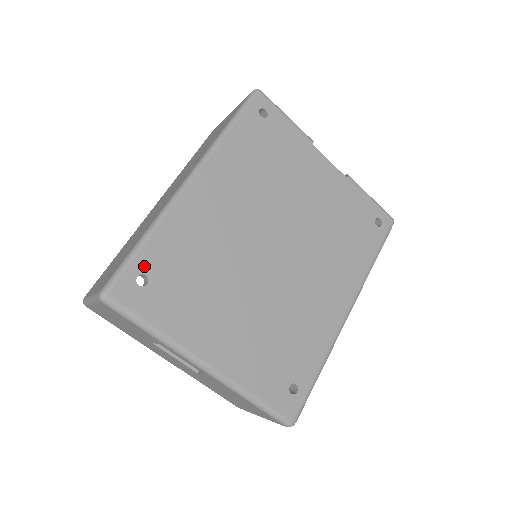
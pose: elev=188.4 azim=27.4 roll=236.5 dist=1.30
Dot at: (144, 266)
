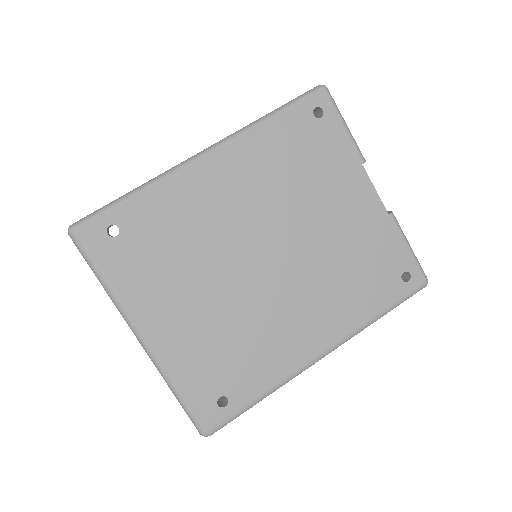
Dot at: (121, 218)
